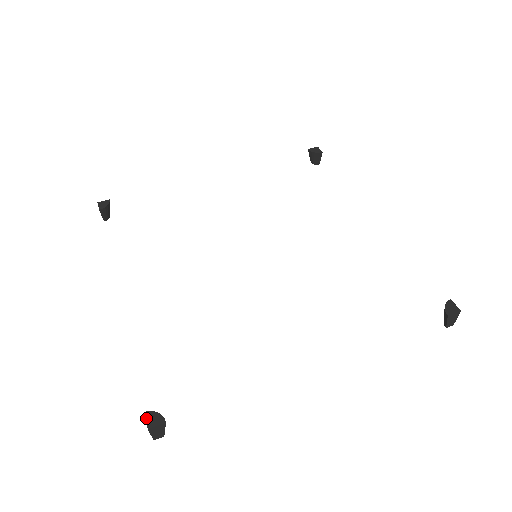
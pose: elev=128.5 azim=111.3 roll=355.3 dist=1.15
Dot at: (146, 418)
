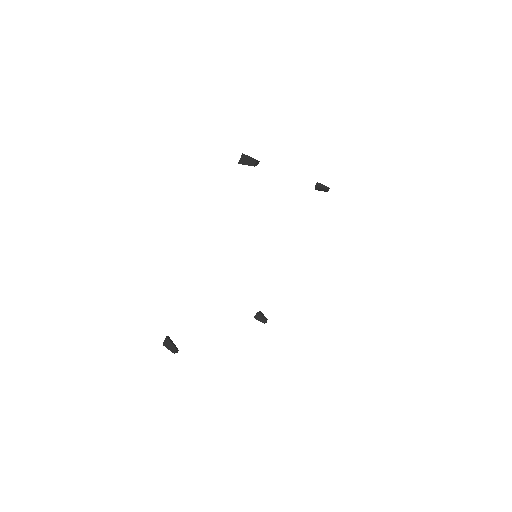
Dot at: (240, 160)
